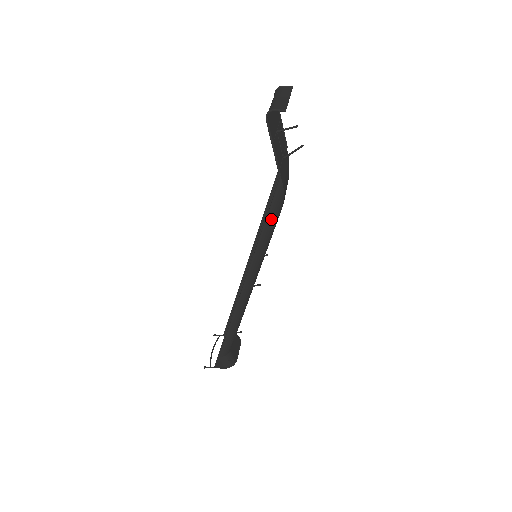
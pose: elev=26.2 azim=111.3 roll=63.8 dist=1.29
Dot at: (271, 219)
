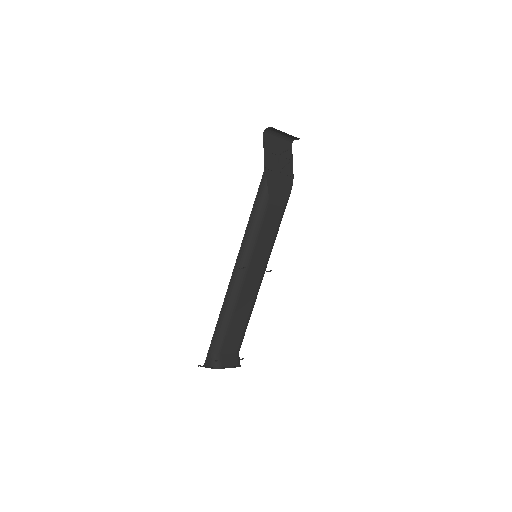
Dot at: (258, 206)
